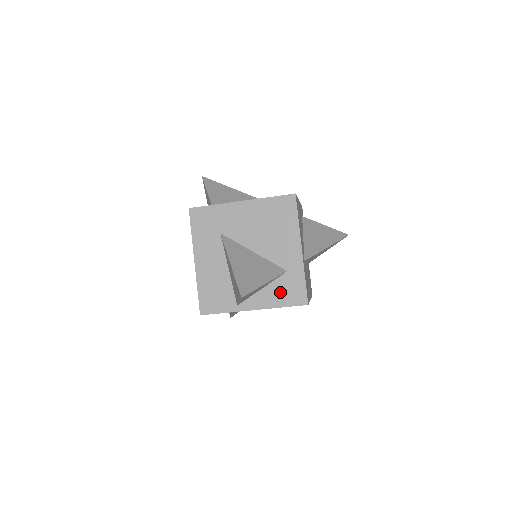
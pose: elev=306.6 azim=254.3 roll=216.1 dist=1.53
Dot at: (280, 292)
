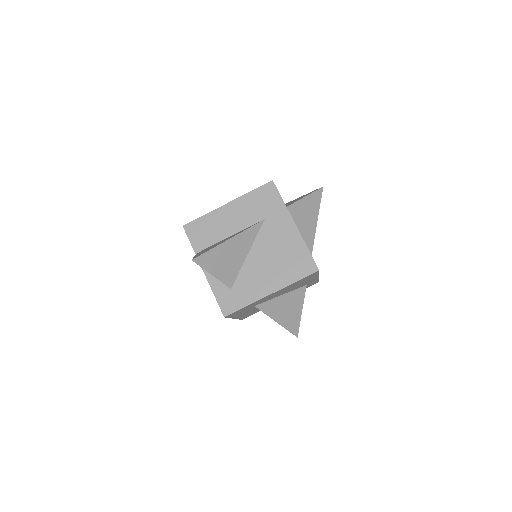
Dot at: occluded
